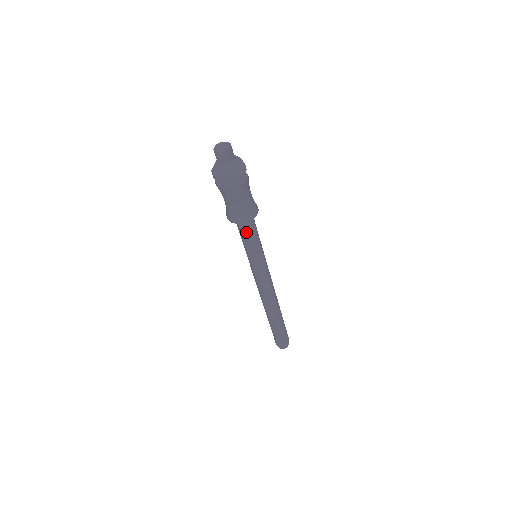
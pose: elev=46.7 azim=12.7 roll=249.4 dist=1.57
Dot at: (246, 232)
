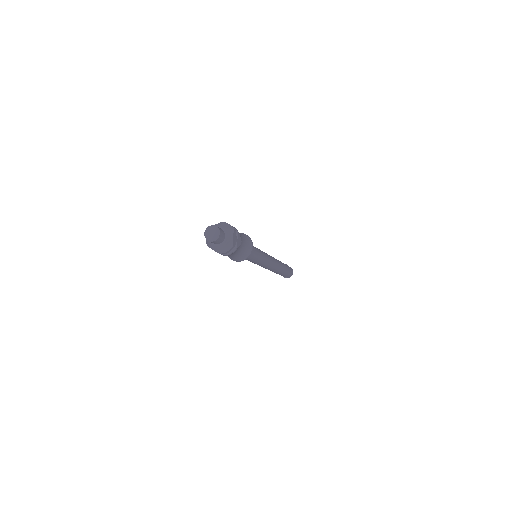
Dot at: occluded
